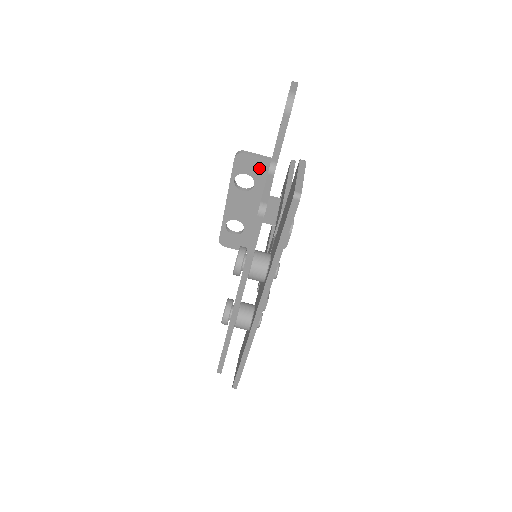
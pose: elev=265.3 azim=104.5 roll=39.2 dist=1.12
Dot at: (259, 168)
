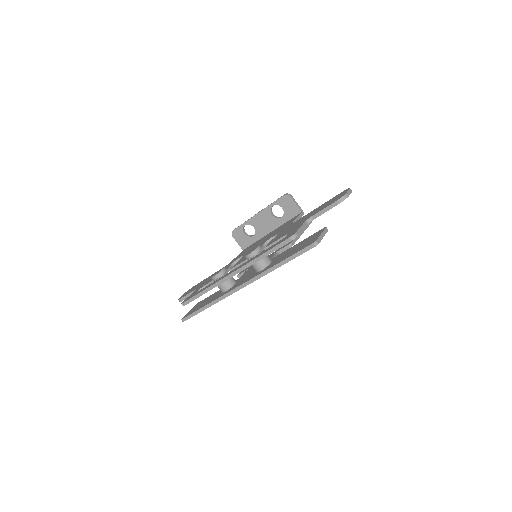
Dot at: (292, 211)
